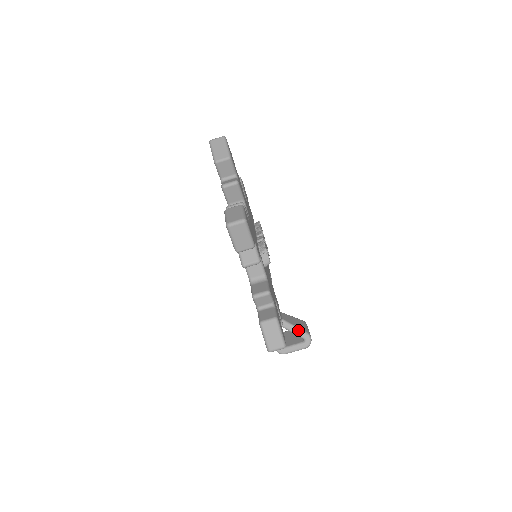
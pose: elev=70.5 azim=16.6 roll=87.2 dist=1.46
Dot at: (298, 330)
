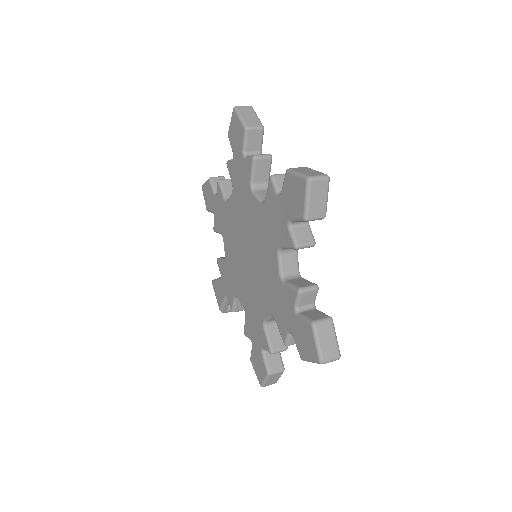
Dot at: occluded
